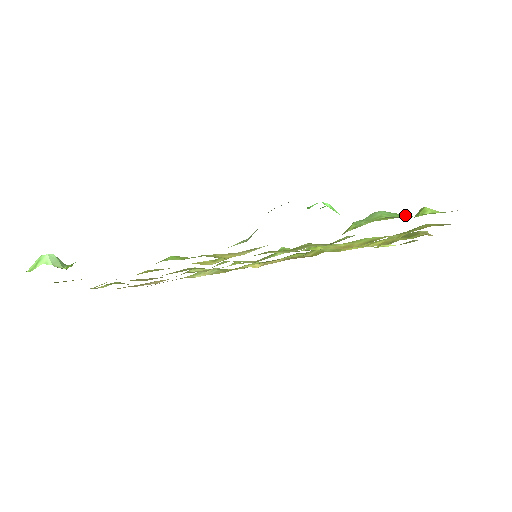
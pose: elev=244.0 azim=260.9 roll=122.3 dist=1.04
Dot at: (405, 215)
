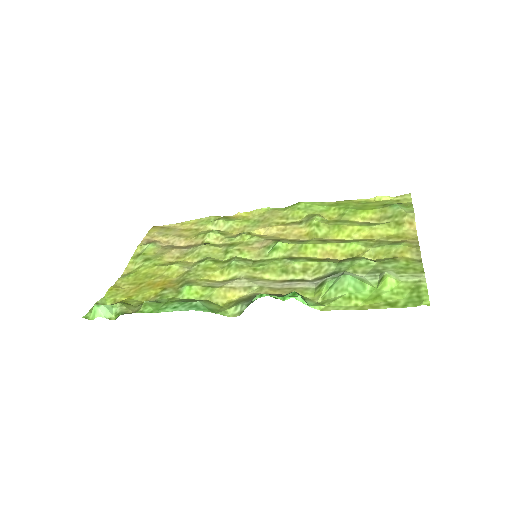
Dot at: (368, 285)
